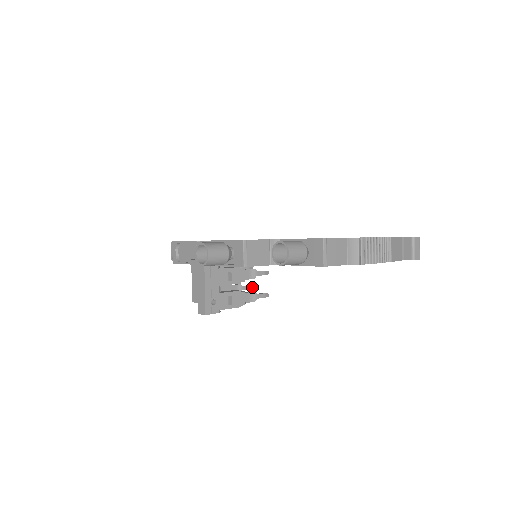
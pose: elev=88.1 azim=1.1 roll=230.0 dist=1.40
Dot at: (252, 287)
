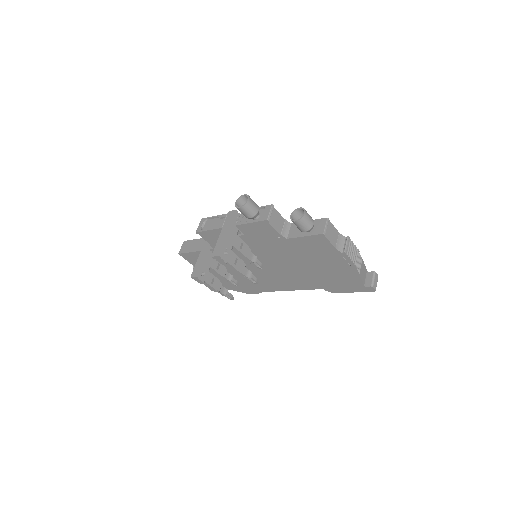
Dot at: (233, 298)
